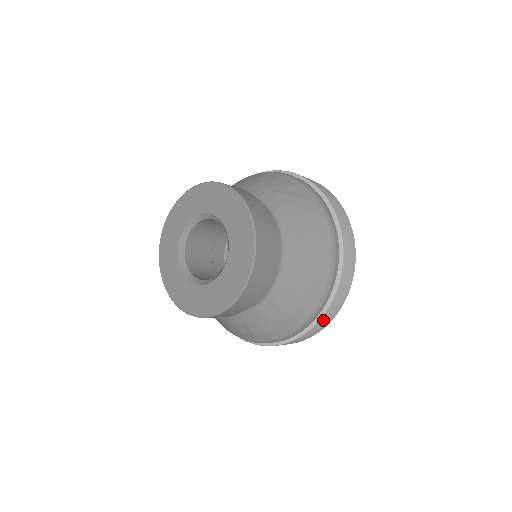
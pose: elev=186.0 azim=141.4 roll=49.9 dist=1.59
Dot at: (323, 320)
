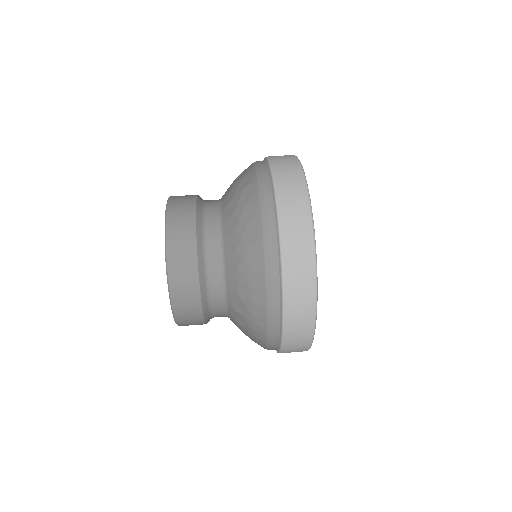
Dot at: (292, 326)
